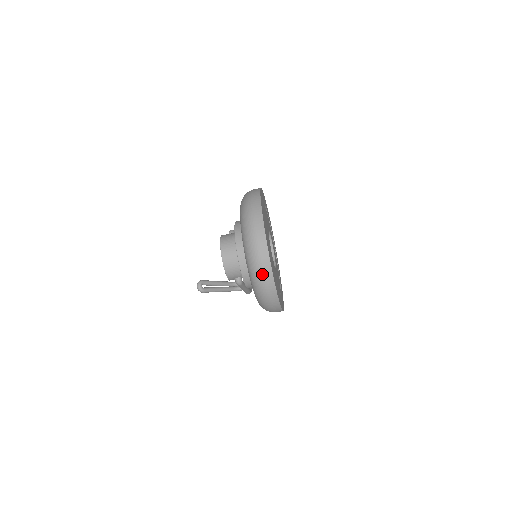
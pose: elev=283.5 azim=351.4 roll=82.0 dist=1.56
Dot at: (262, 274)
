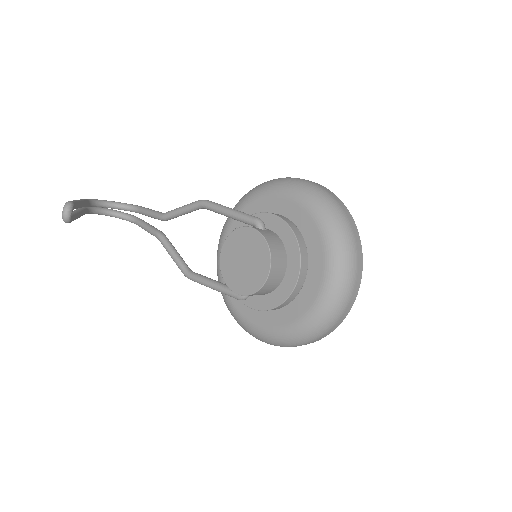
Dot at: (328, 330)
